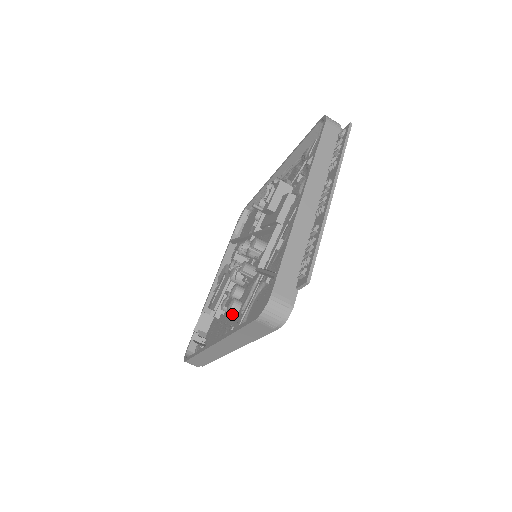
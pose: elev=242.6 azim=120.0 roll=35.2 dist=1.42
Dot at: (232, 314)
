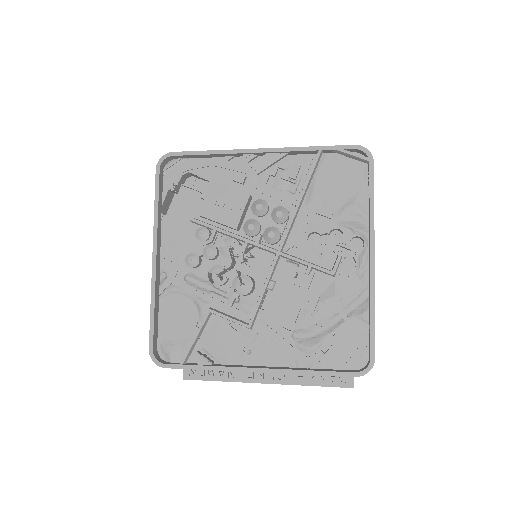
Dot at: (192, 250)
